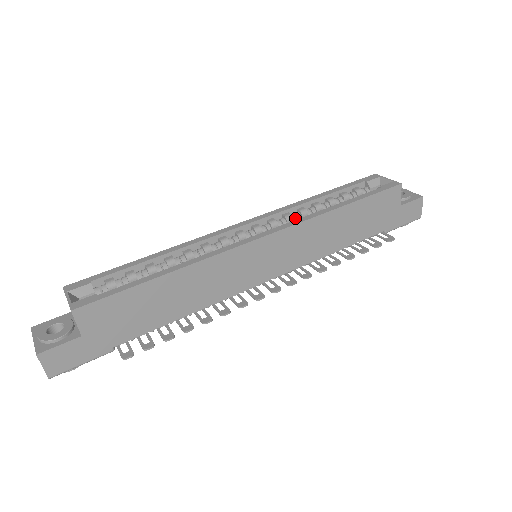
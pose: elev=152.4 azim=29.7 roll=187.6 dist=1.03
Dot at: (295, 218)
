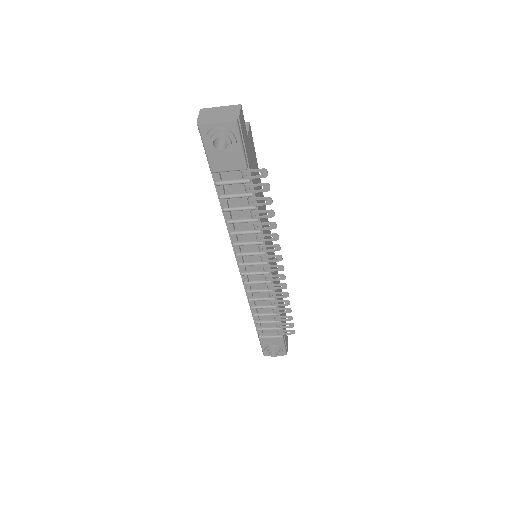
Dot at: occluded
